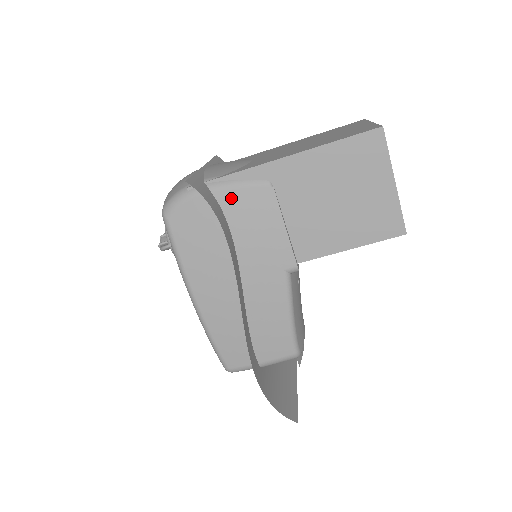
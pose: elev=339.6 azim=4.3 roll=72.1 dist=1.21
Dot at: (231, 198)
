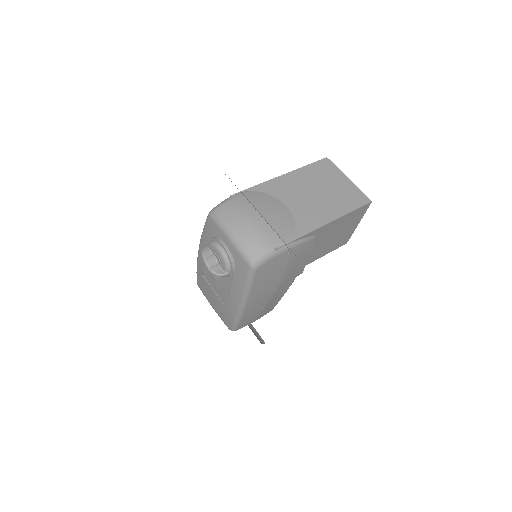
Dot at: (296, 251)
